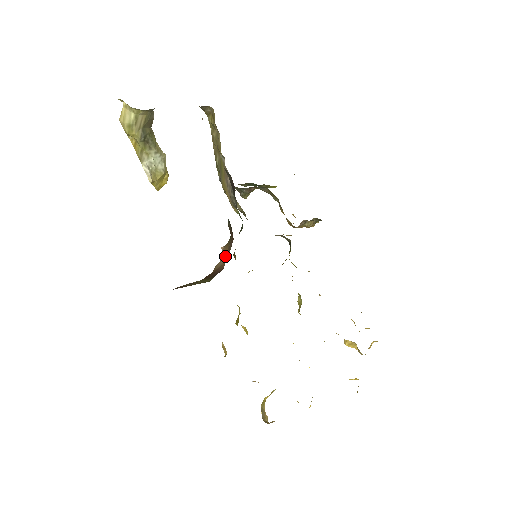
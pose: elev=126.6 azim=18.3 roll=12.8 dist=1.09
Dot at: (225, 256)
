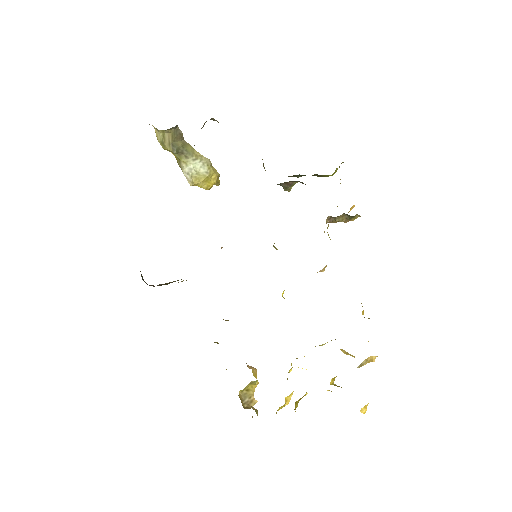
Dot at: occluded
